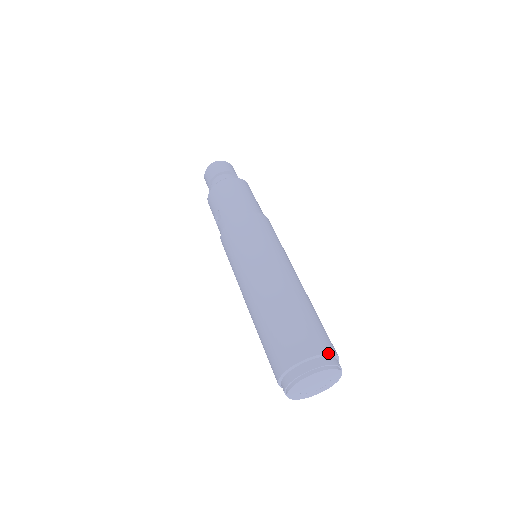
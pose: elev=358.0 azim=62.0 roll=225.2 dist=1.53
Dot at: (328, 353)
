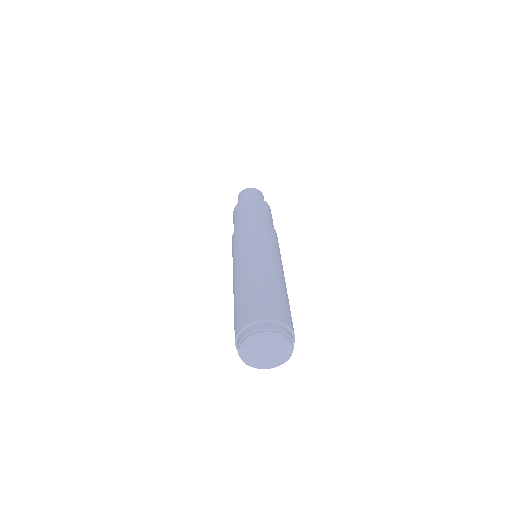
Dot at: (272, 319)
